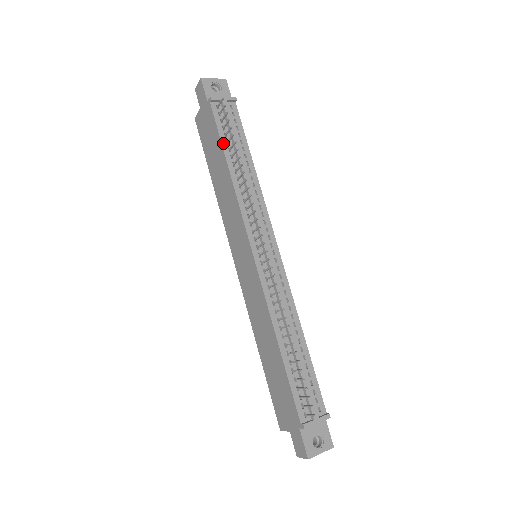
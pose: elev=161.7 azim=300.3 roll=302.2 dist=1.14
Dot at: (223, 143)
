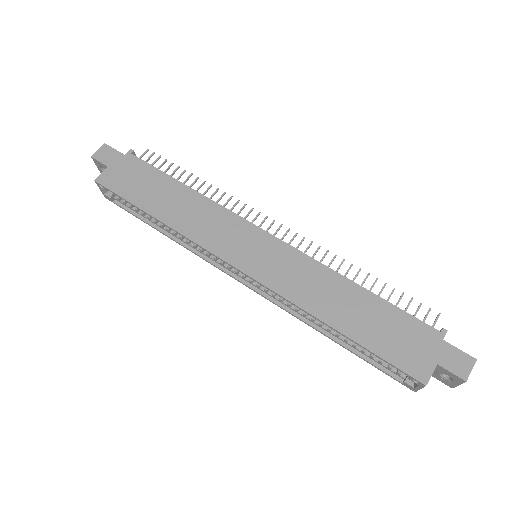
Dot at: (168, 175)
